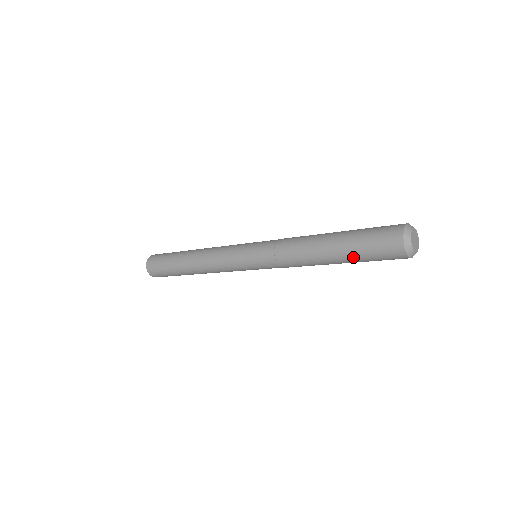
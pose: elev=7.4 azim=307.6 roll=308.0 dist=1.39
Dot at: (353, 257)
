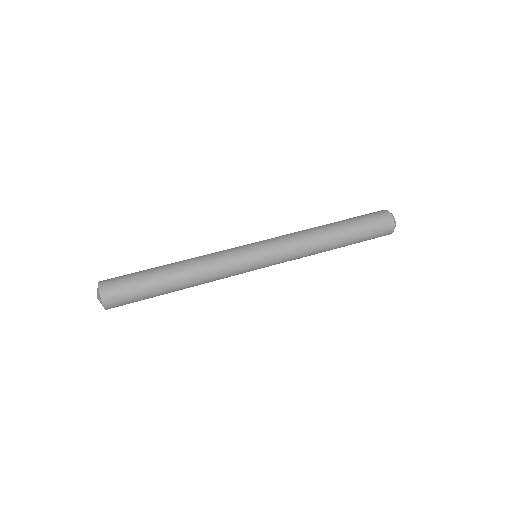
Dot at: (358, 239)
